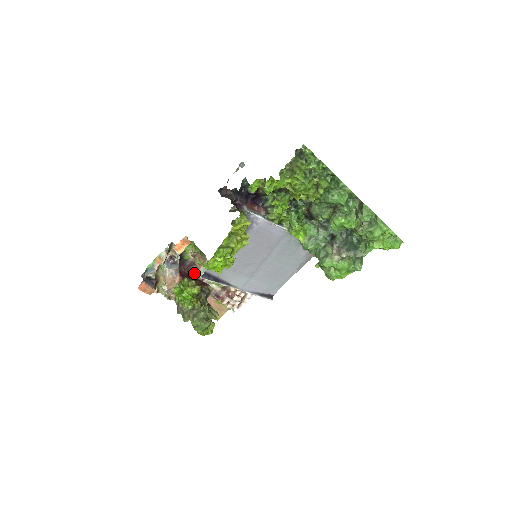
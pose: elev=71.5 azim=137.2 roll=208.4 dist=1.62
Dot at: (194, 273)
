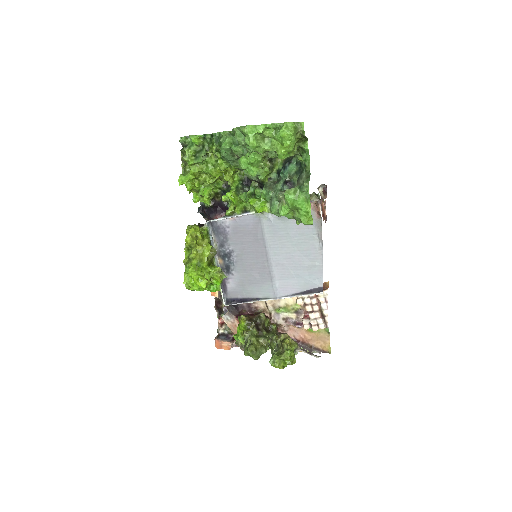
Dot at: (259, 311)
